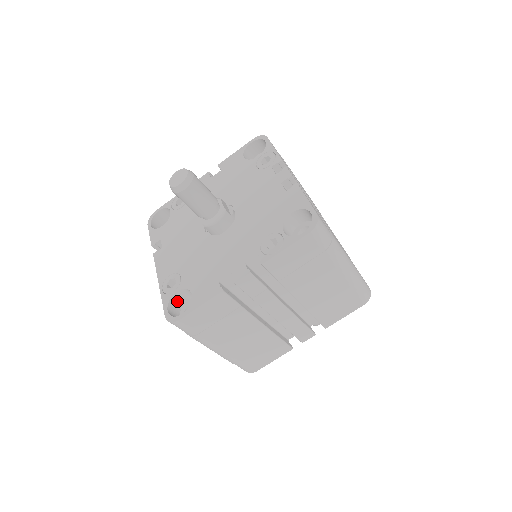
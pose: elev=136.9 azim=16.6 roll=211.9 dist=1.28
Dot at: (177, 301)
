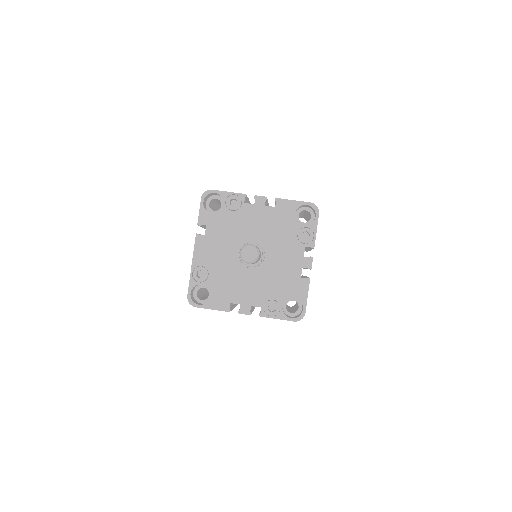
Dot at: occluded
